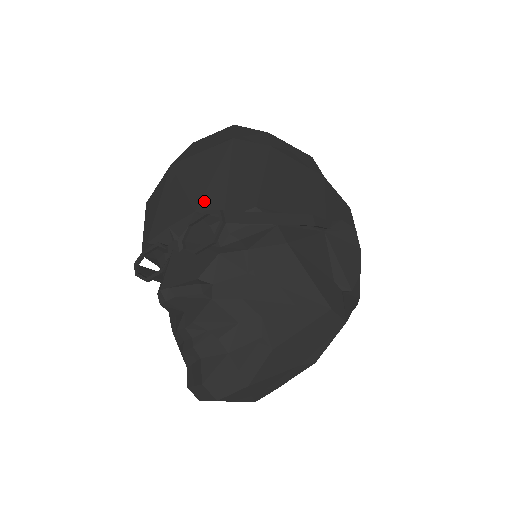
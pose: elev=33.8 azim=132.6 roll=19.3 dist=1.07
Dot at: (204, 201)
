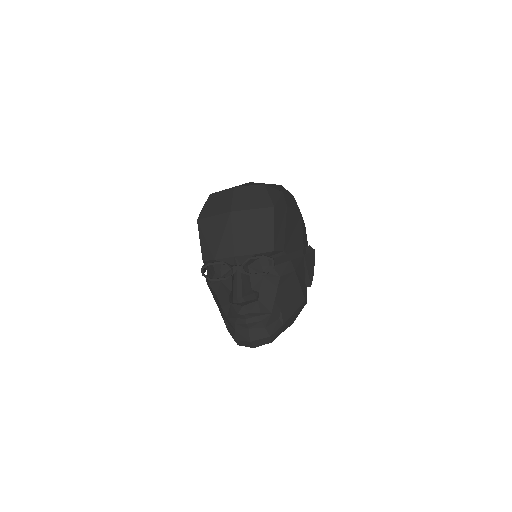
Dot at: (261, 248)
